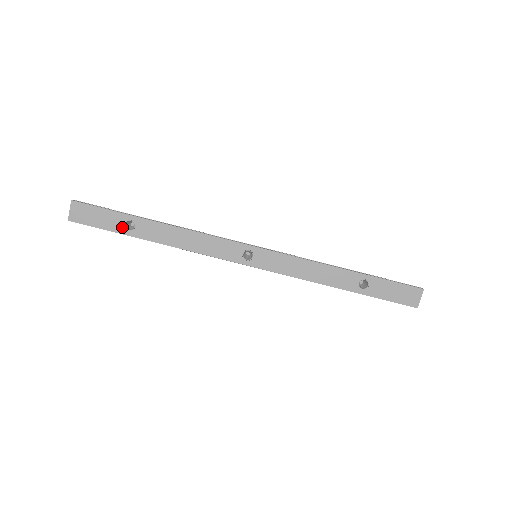
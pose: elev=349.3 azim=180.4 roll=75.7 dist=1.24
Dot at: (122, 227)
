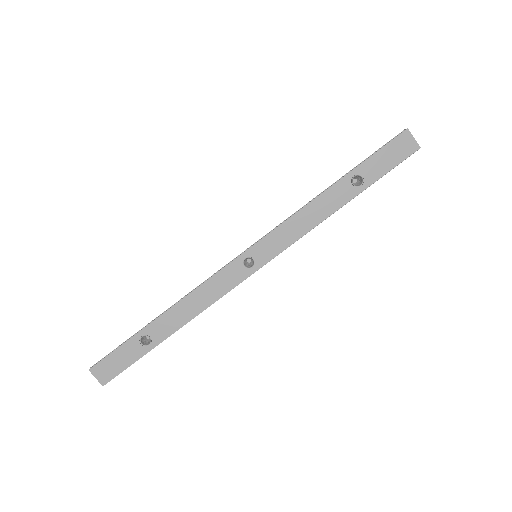
Dot at: (142, 348)
